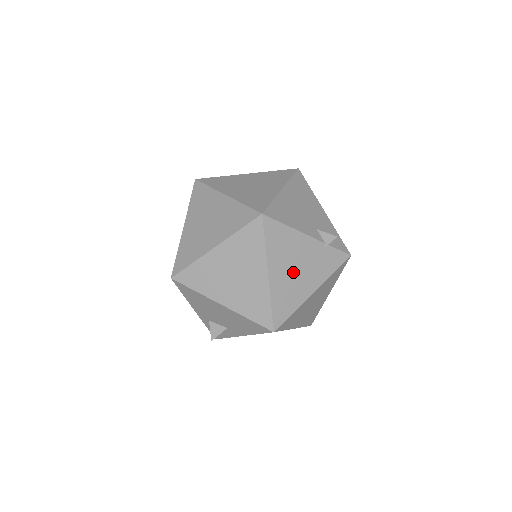
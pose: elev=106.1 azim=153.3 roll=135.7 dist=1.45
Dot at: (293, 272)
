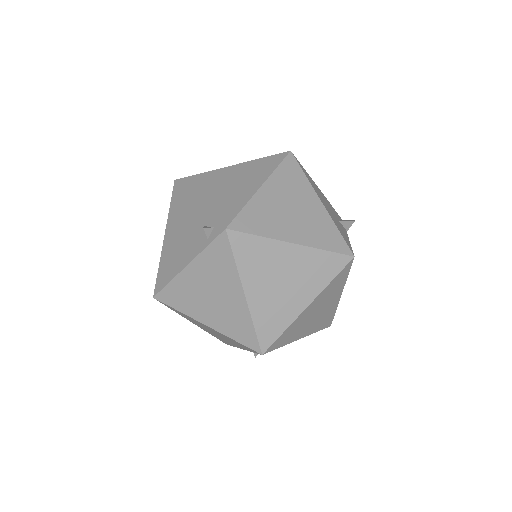
Dot at: occluded
